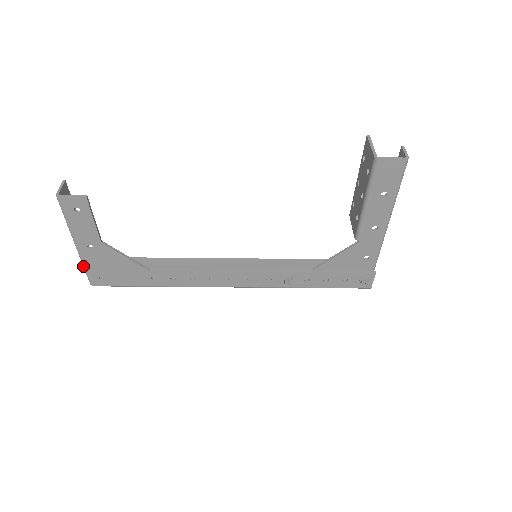
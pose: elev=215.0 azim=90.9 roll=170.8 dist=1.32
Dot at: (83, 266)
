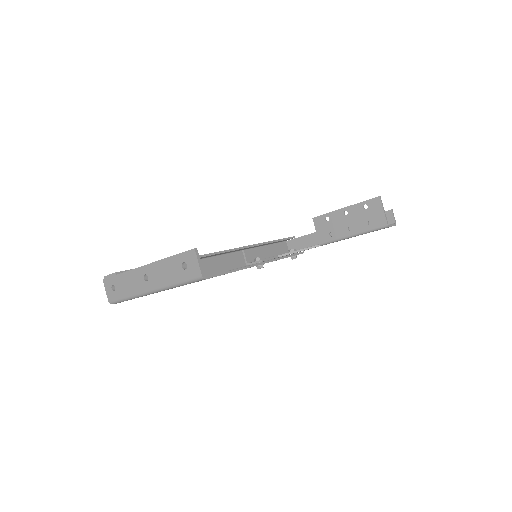
Dot at: (129, 298)
